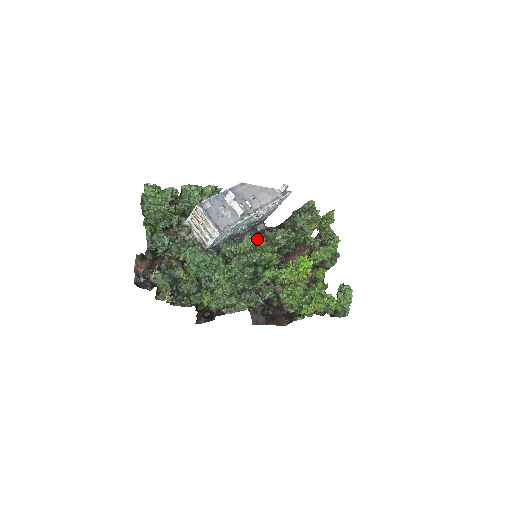
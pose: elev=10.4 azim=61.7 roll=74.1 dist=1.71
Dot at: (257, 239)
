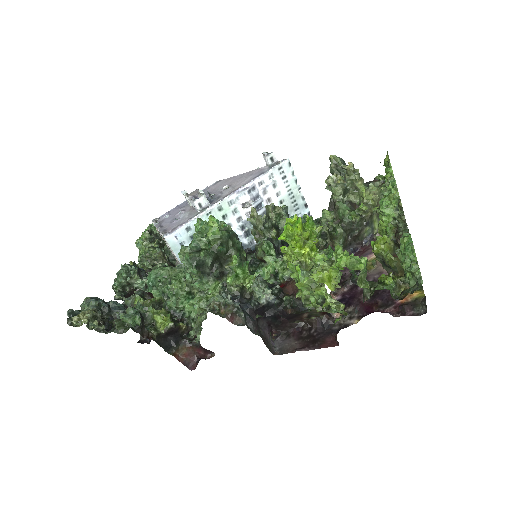
Dot at: (198, 220)
